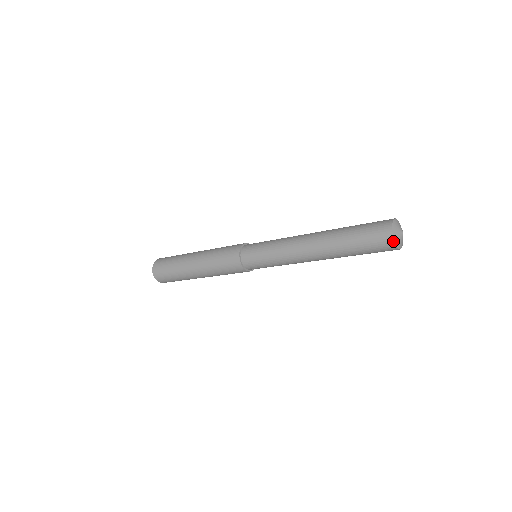
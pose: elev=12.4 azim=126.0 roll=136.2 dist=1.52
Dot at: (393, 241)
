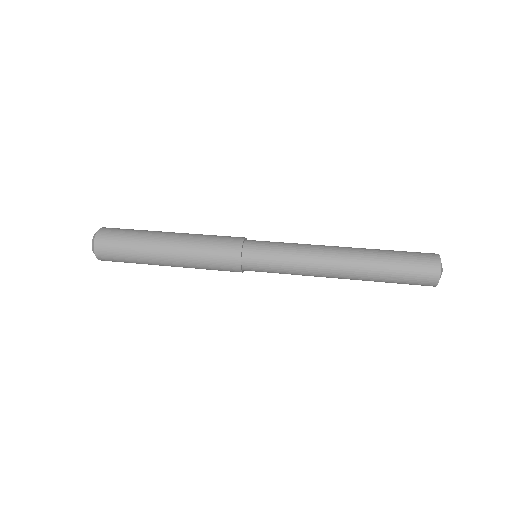
Dot at: (438, 279)
